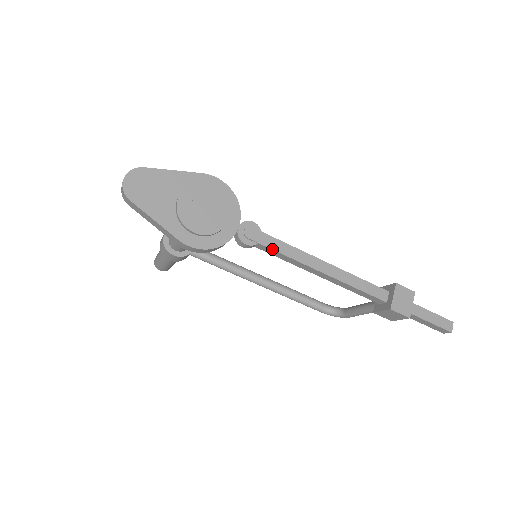
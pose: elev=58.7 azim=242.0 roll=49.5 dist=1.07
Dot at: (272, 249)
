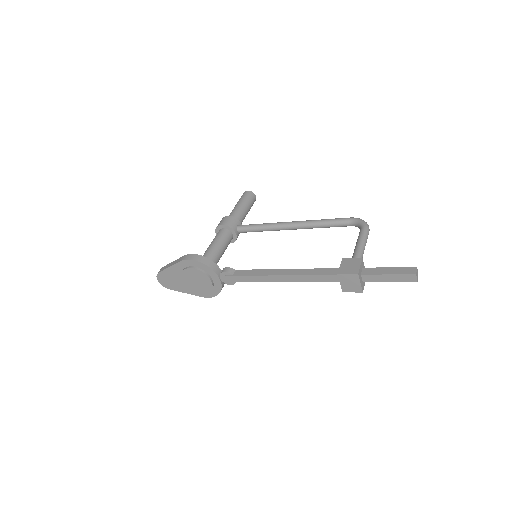
Dot at: occluded
